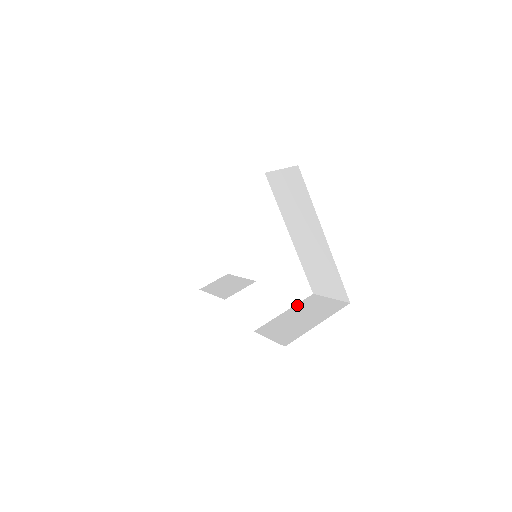
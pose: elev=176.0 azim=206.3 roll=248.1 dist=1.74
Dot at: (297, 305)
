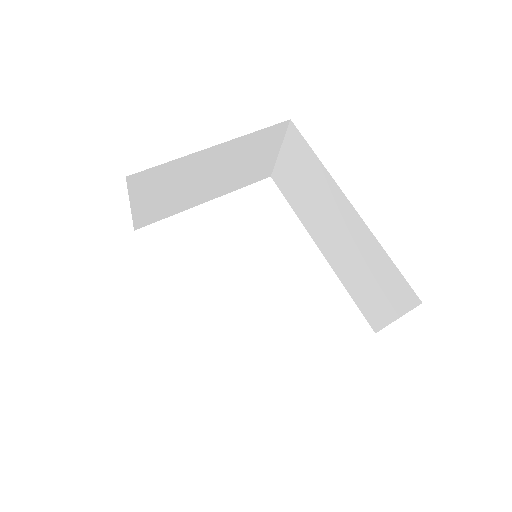
Dot at: occluded
